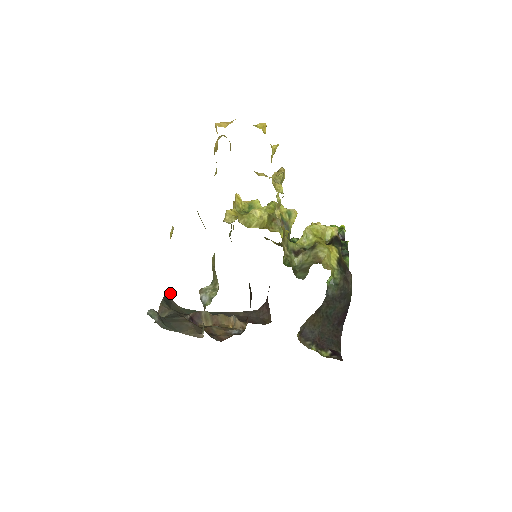
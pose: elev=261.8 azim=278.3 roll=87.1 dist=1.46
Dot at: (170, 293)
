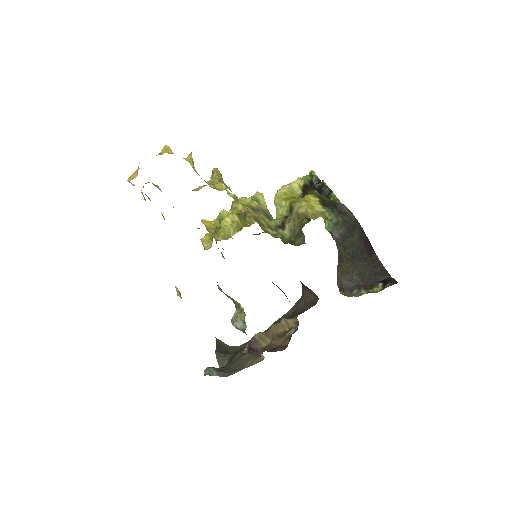
Dot at: (220, 342)
